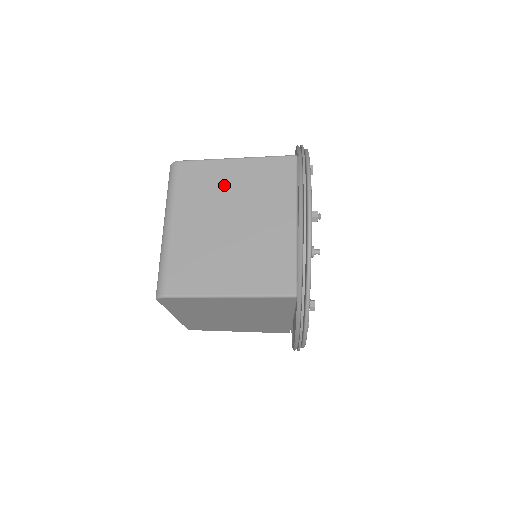
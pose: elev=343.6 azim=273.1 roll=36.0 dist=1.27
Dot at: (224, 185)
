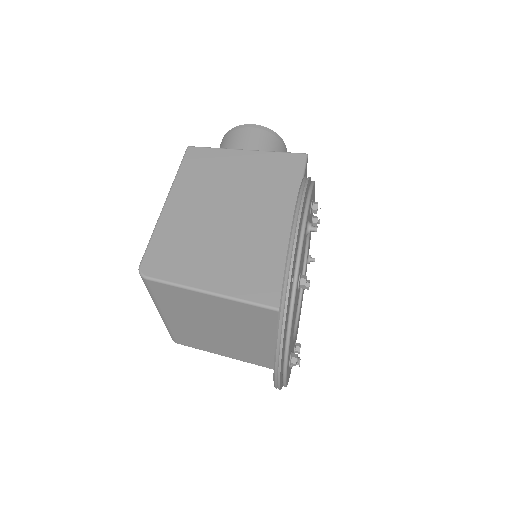
Dot at: (204, 309)
